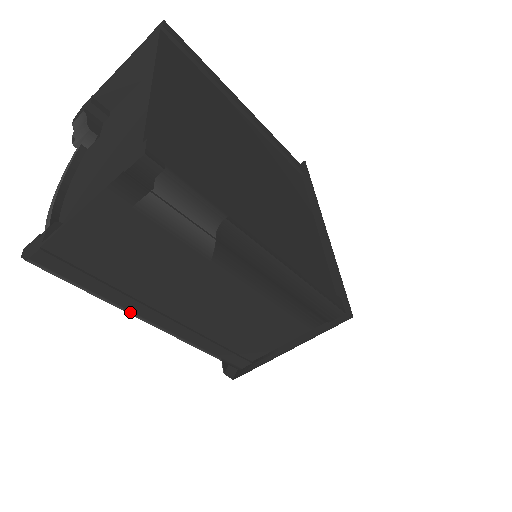
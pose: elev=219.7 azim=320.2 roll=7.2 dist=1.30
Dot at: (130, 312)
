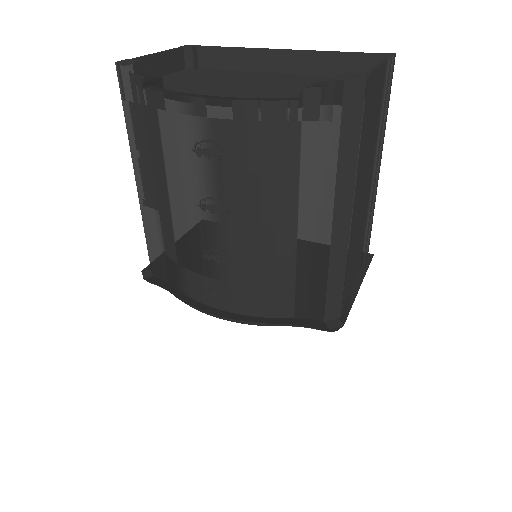
Dot at: (355, 189)
